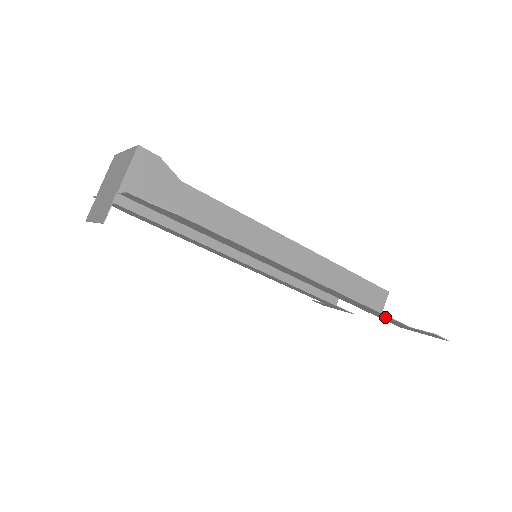
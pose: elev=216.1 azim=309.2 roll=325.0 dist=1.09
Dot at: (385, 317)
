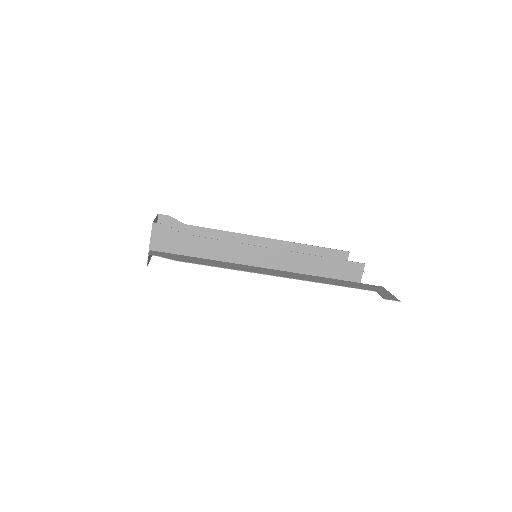
Dot at: (354, 286)
